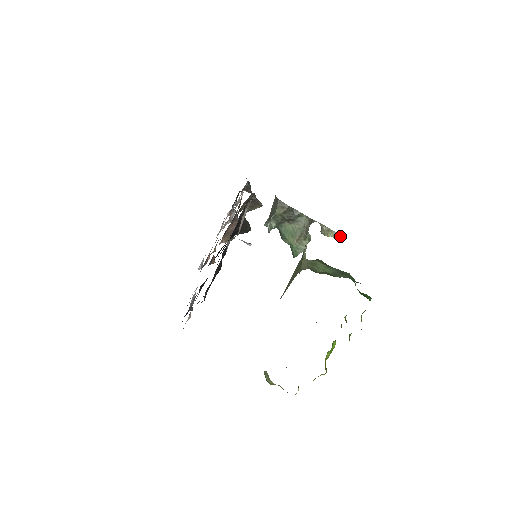
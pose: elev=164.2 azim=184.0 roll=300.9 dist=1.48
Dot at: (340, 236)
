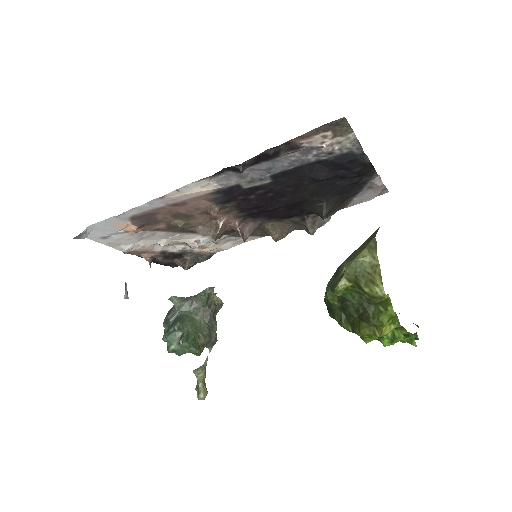
Dot at: occluded
